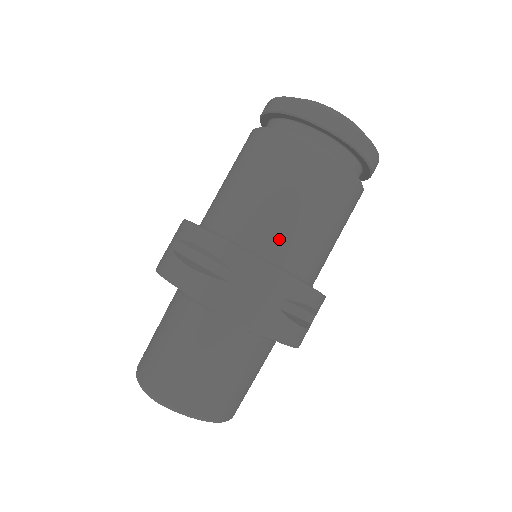
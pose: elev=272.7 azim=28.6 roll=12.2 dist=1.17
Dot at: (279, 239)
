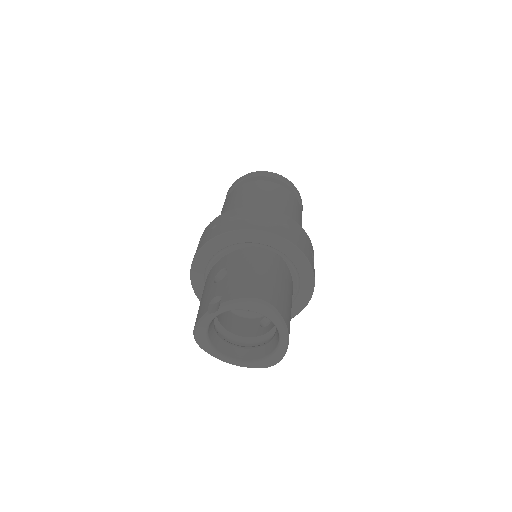
Dot at: occluded
